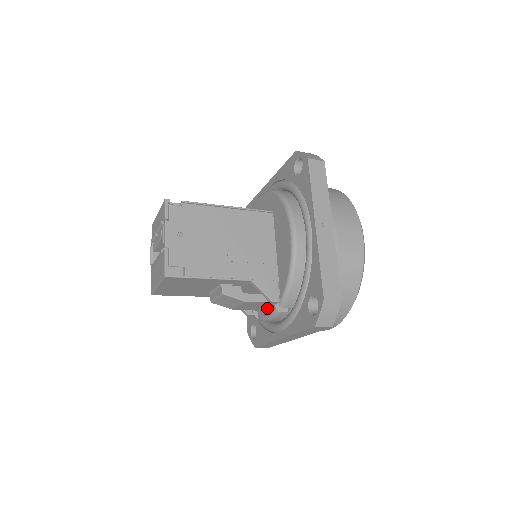
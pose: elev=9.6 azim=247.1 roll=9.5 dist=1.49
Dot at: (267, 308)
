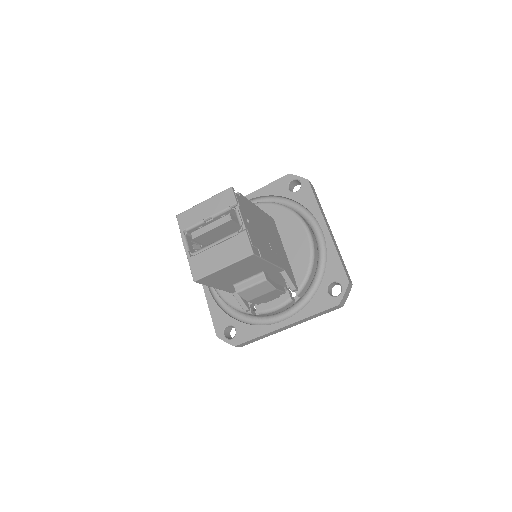
Dot at: (275, 300)
